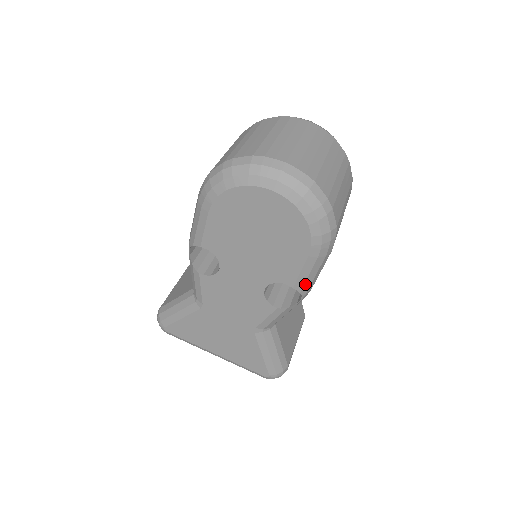
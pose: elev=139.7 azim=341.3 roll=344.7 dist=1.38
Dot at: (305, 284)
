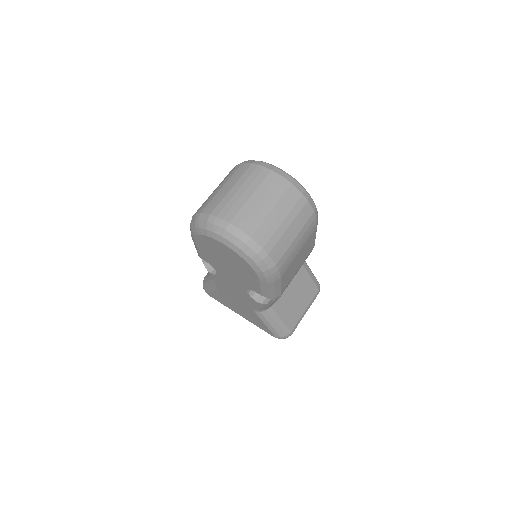
Dot at: (269, 294)
